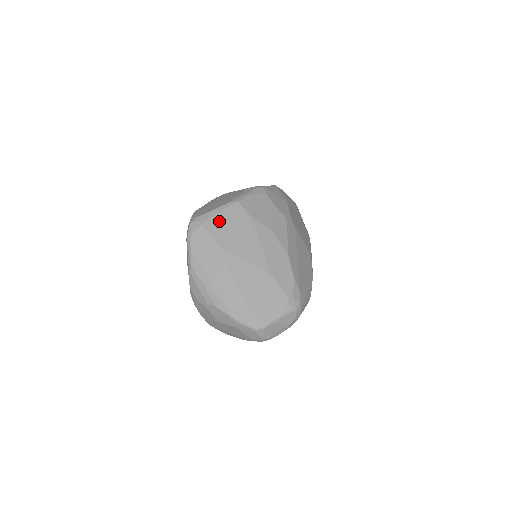
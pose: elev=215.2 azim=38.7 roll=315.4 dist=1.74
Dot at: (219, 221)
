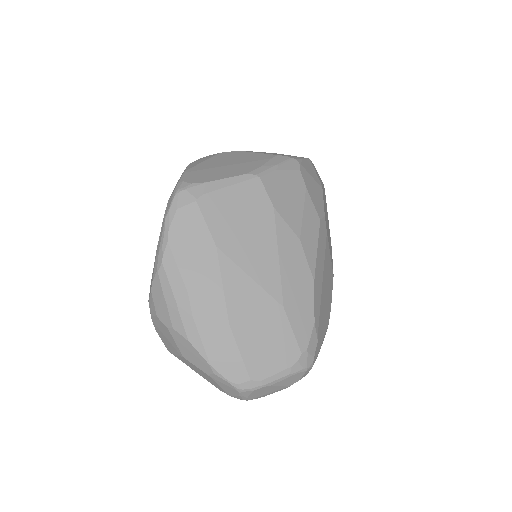
Dot at: (224, 202)
